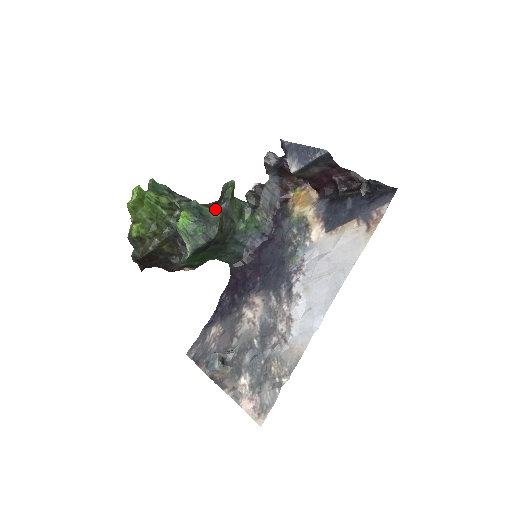
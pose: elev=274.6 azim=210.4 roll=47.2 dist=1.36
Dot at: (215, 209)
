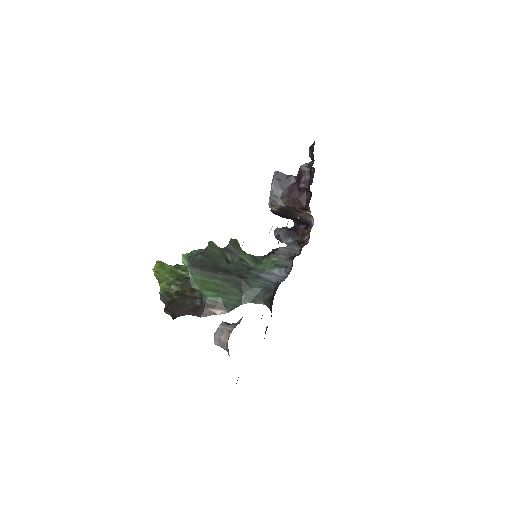
Dot at: occluded
